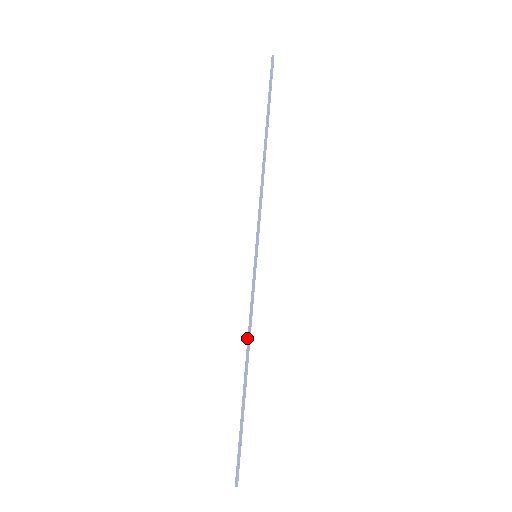
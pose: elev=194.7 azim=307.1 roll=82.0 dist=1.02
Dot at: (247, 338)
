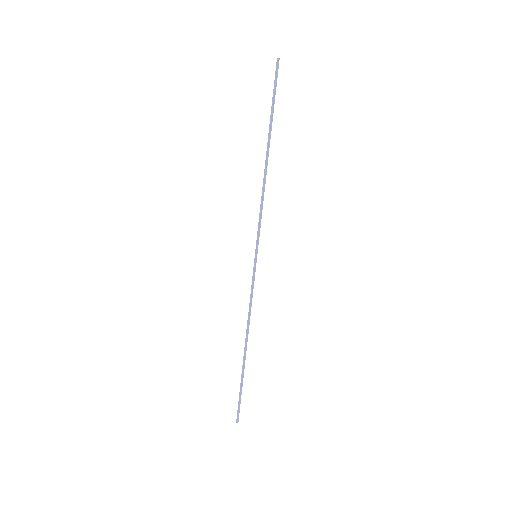
Dot at: (247, 322)
